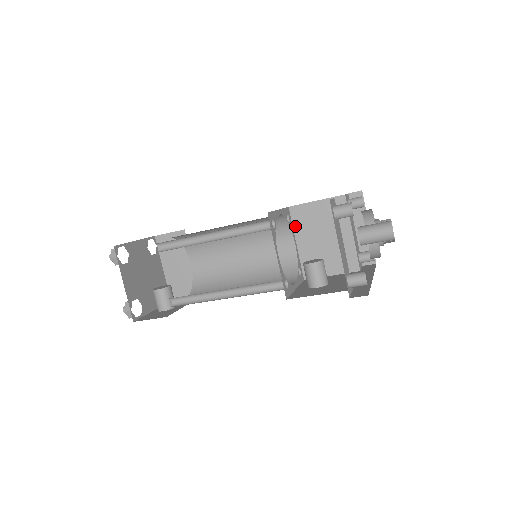
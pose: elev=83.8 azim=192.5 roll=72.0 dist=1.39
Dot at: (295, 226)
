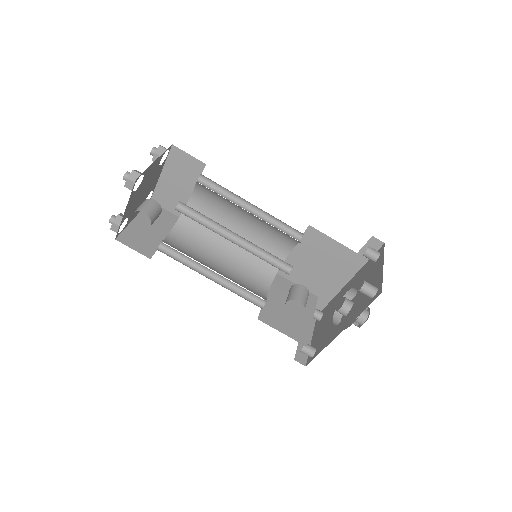
Dot at: (272, 284)
